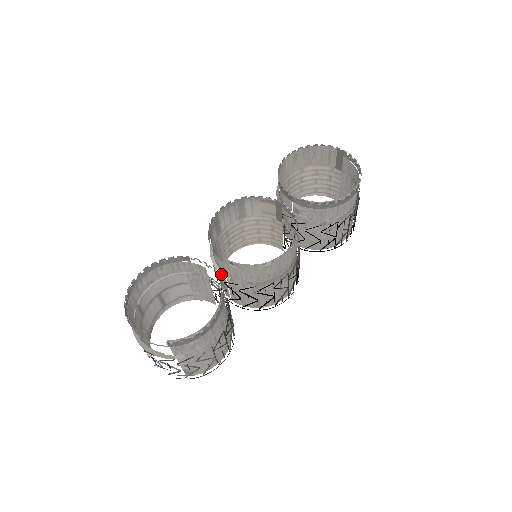
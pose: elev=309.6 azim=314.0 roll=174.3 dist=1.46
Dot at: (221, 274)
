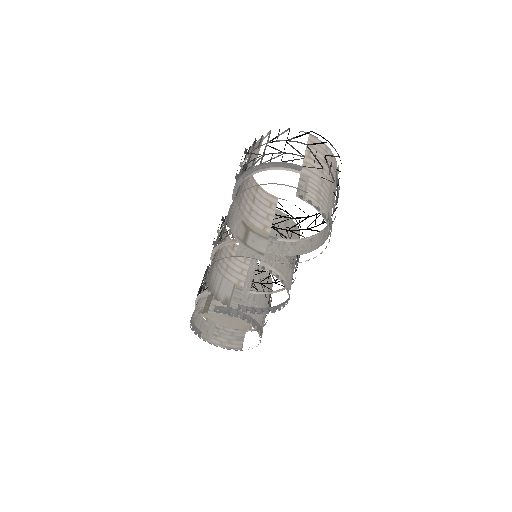
Dot at: (240, 289)
